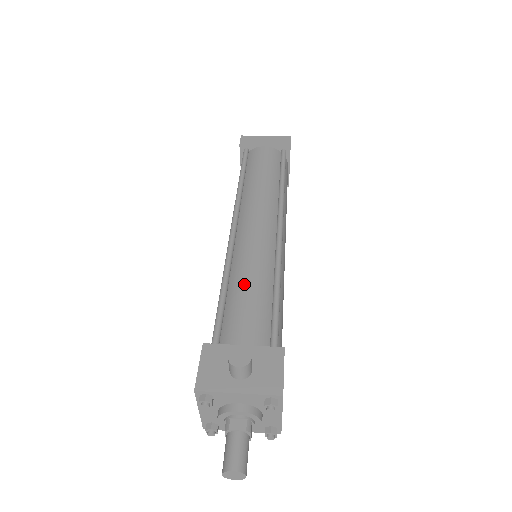
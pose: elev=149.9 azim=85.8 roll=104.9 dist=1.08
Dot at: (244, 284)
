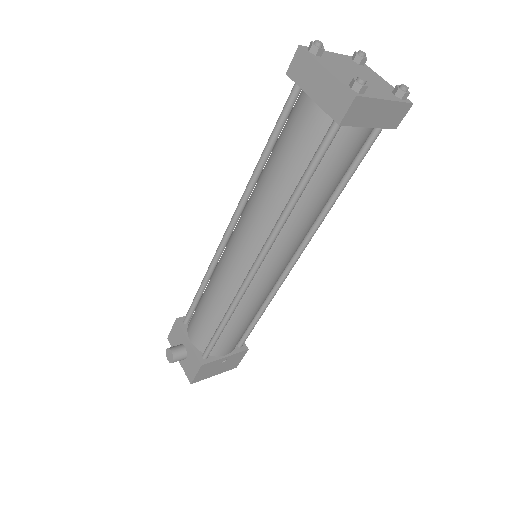
Dot at: (206, 300)
